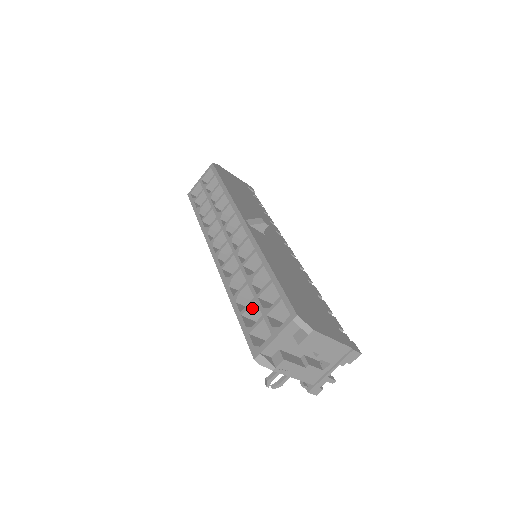
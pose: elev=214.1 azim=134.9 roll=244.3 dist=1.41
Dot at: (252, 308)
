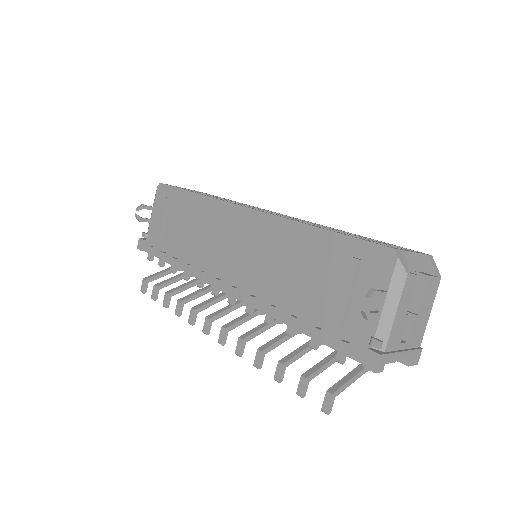
Dot at: occluded
